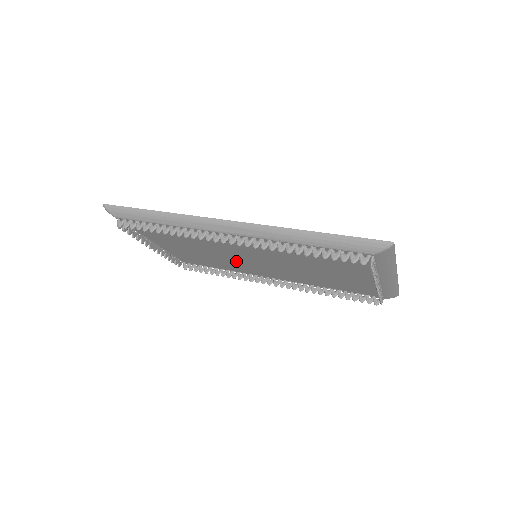
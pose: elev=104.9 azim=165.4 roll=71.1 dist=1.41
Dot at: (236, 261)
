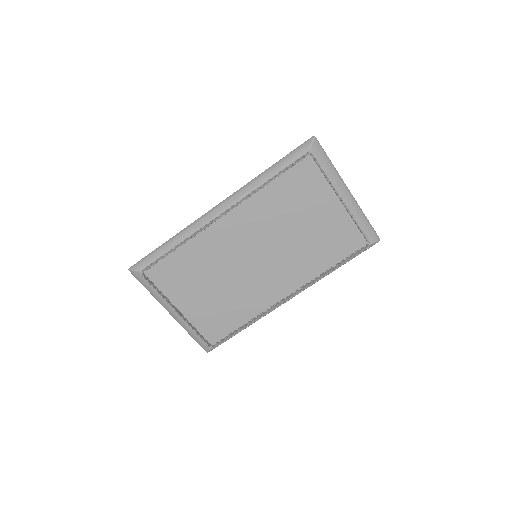
Dot at: (246, 282)
